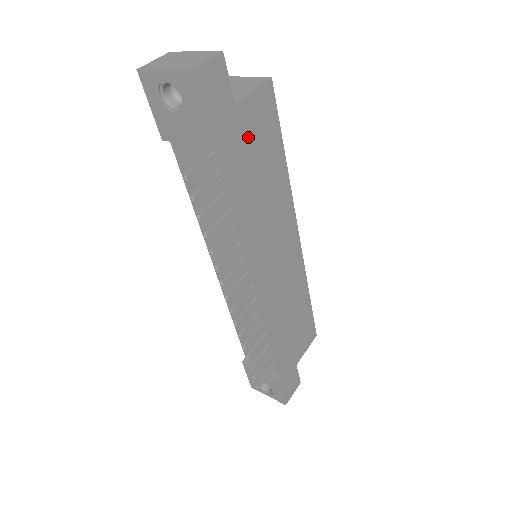
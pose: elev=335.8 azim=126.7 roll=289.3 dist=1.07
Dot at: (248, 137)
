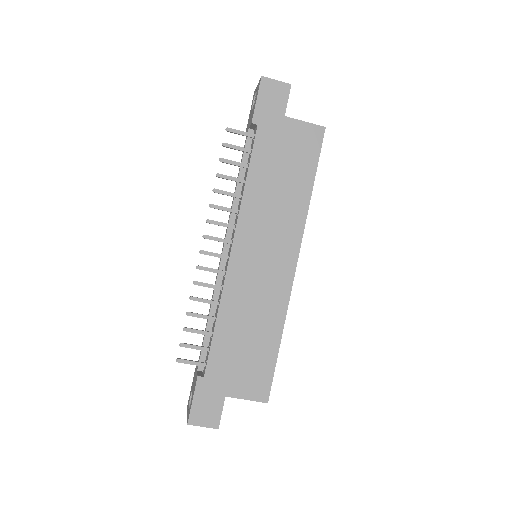
Dot at: (284, 143)
